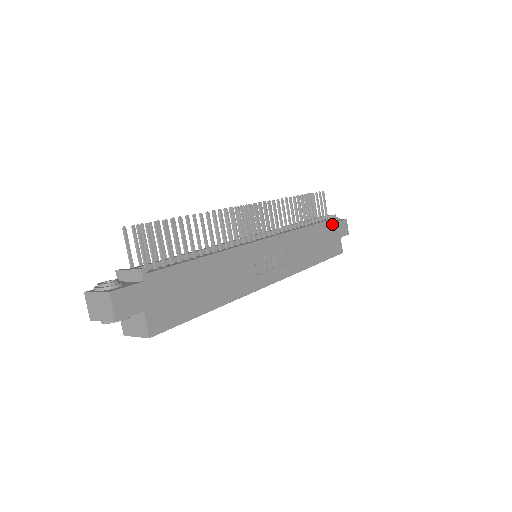
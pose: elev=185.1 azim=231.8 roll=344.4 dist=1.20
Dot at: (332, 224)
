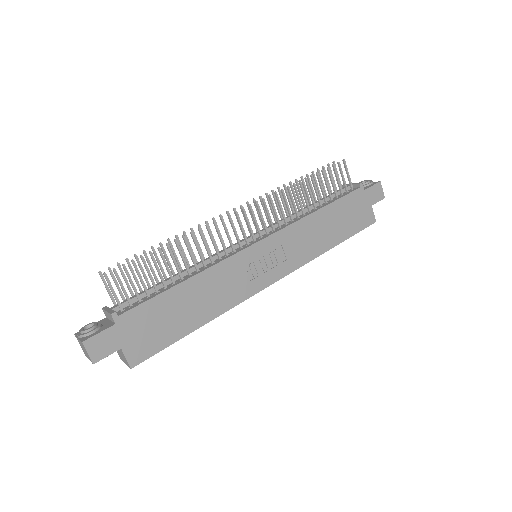
Dot at: (357, 195)
